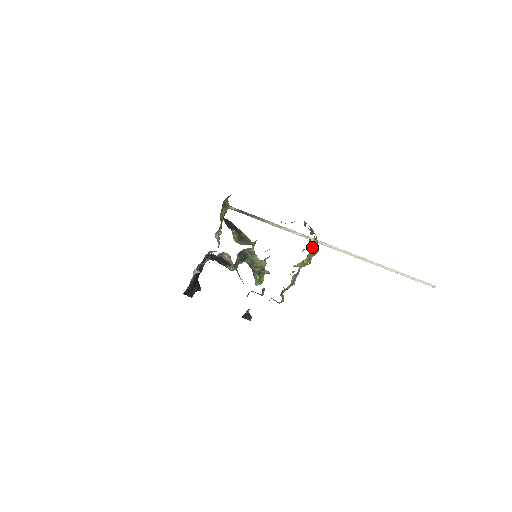
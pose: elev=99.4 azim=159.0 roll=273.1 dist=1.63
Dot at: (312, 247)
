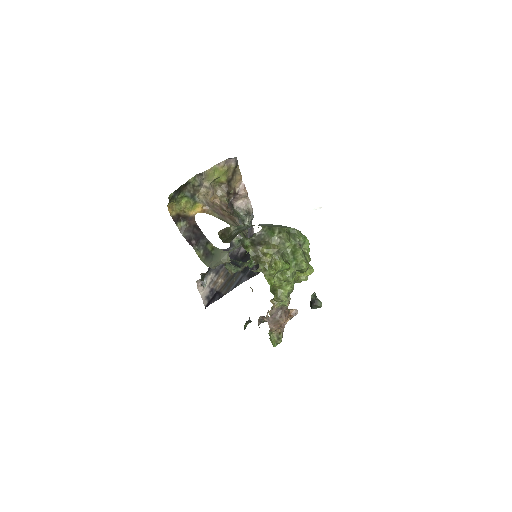
Dot at: (277, 275)
